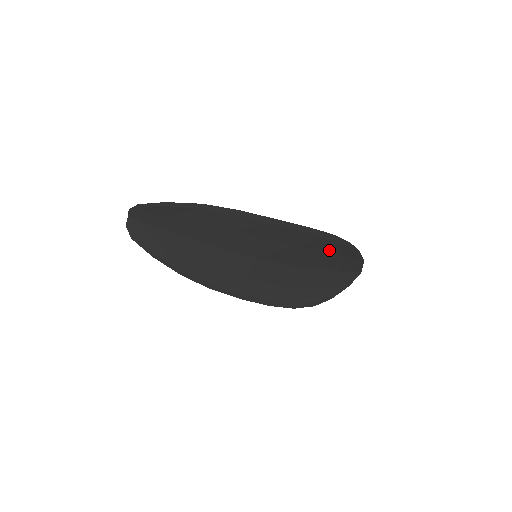
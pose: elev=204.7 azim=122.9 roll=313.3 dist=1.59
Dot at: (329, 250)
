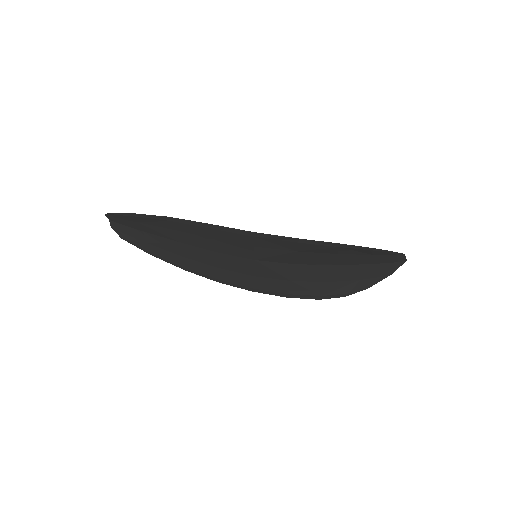
Dot at: (345, 252)
